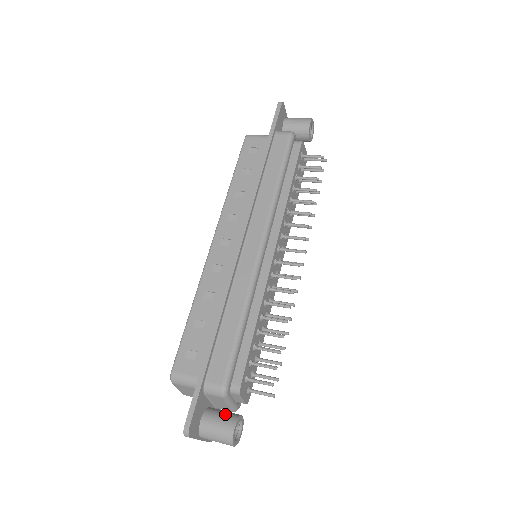
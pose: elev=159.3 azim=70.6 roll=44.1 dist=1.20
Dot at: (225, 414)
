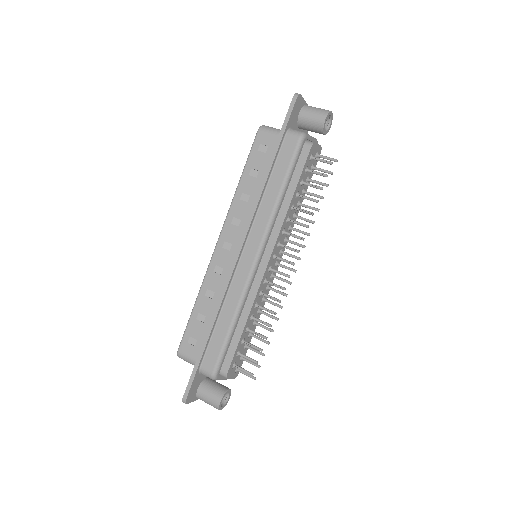
Dot at: (216, 388)
